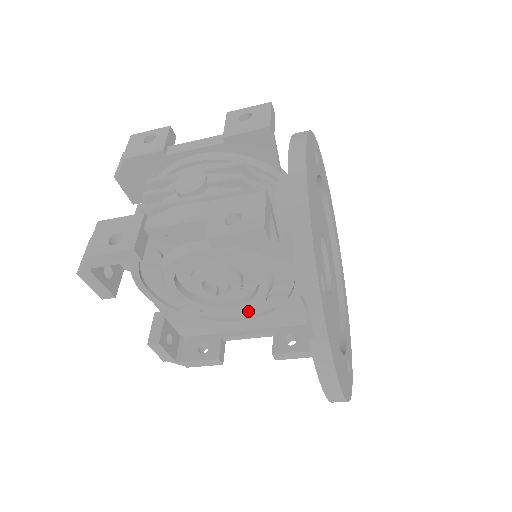
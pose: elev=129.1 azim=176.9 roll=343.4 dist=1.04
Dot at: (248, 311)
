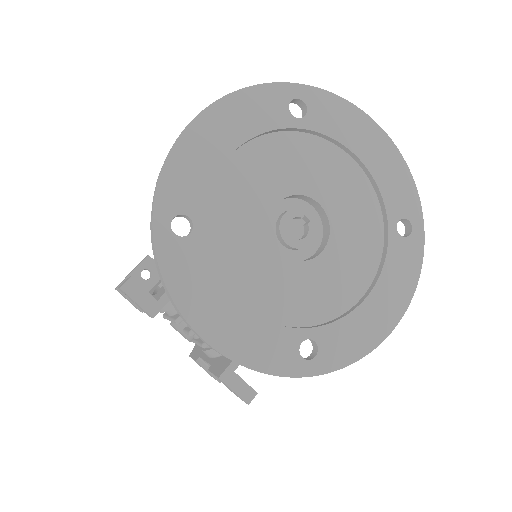
Dot at: occluded
